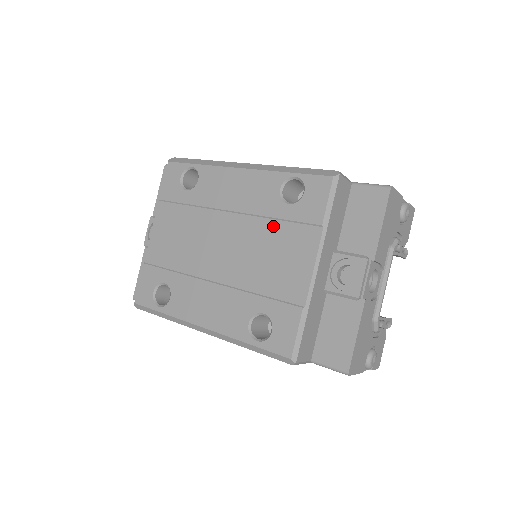
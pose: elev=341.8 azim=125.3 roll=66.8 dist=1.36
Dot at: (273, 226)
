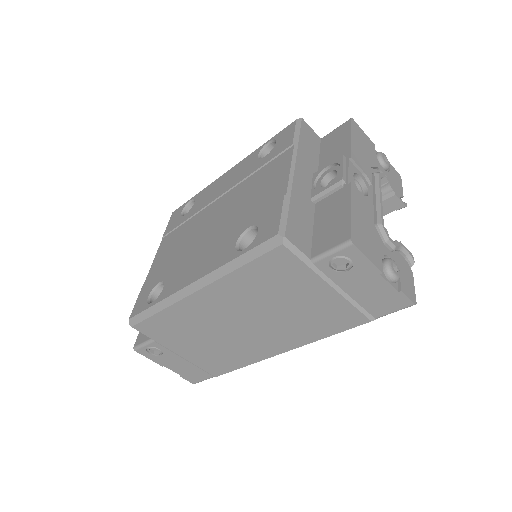
Dot at: (254, 176)
